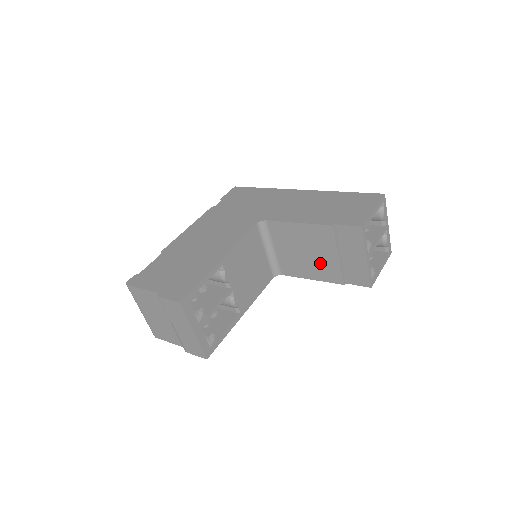
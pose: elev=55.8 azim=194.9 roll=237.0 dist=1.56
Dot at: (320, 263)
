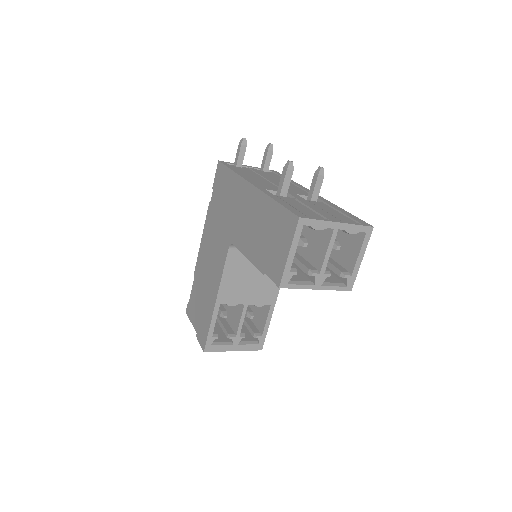
Dot at: occluded
